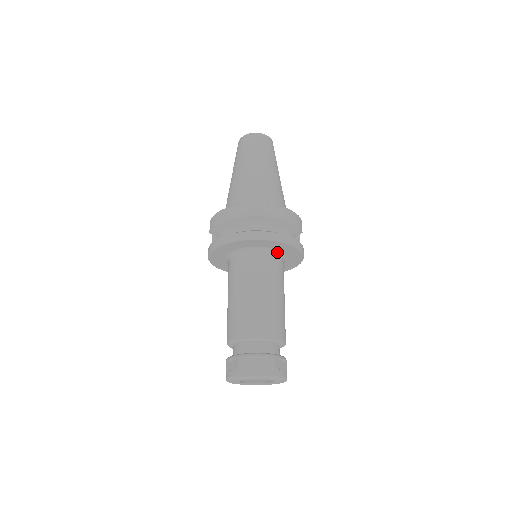
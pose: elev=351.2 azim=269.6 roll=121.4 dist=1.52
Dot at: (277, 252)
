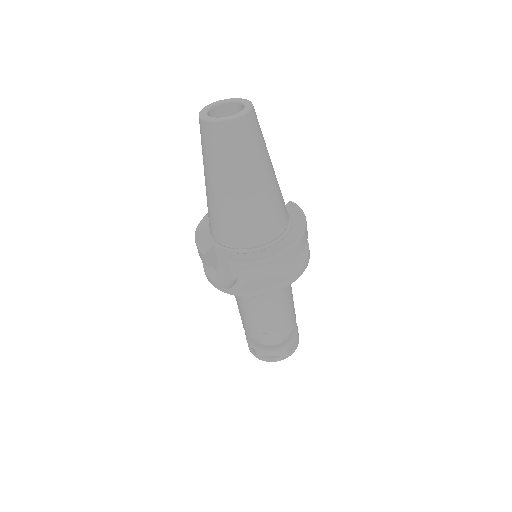
Dot at: occluded
